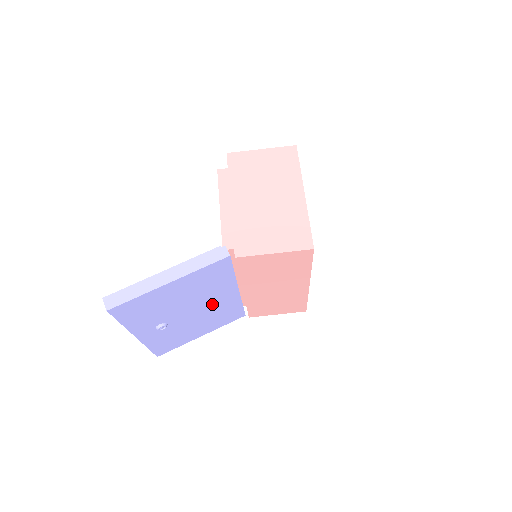
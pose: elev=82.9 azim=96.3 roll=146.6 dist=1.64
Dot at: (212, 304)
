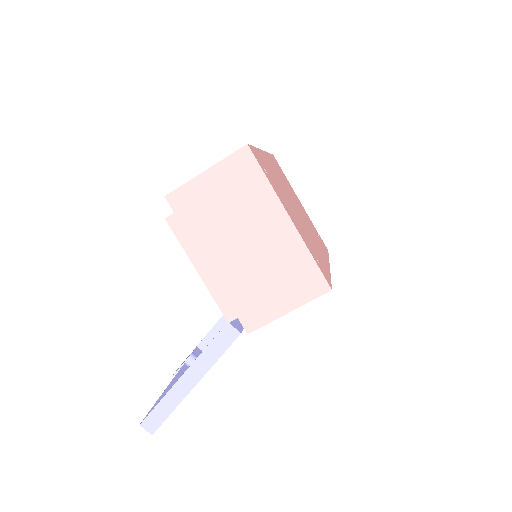
Dot at: occluded
